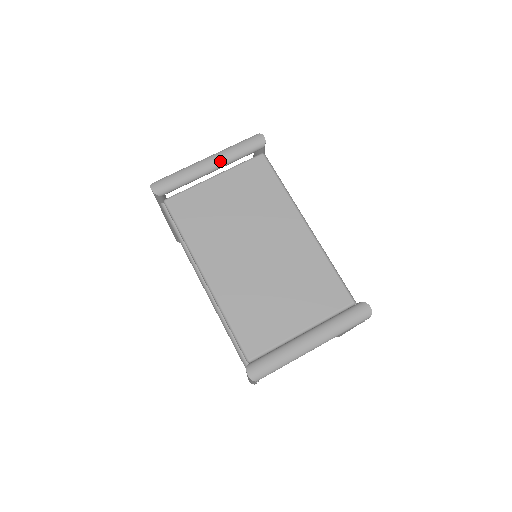
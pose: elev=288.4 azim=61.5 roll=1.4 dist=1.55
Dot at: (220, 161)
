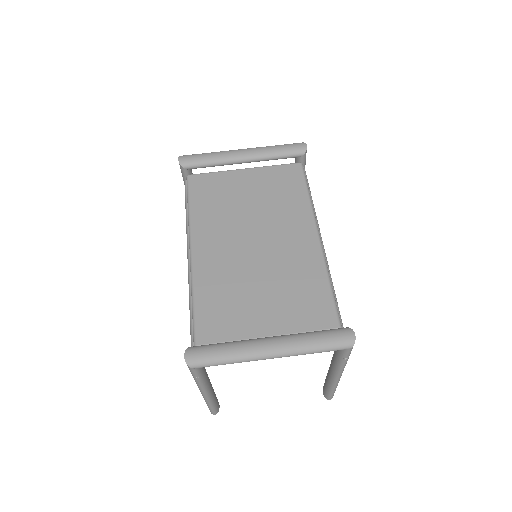
Dot at: (254, 154)
